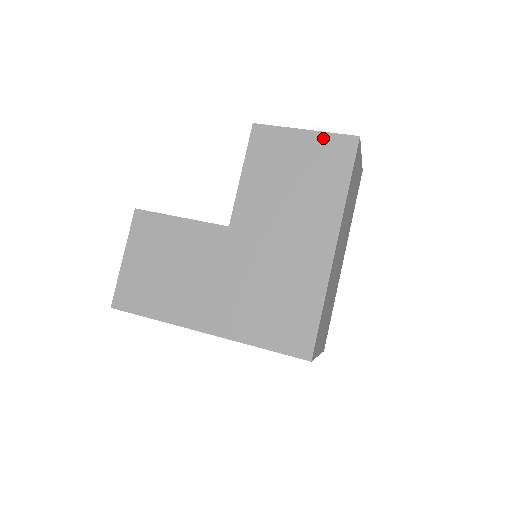
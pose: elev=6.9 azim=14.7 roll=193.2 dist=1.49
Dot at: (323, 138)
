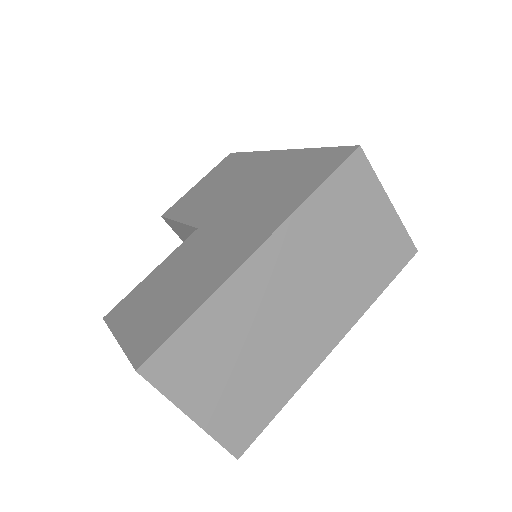
Dot at: (211, 172)
